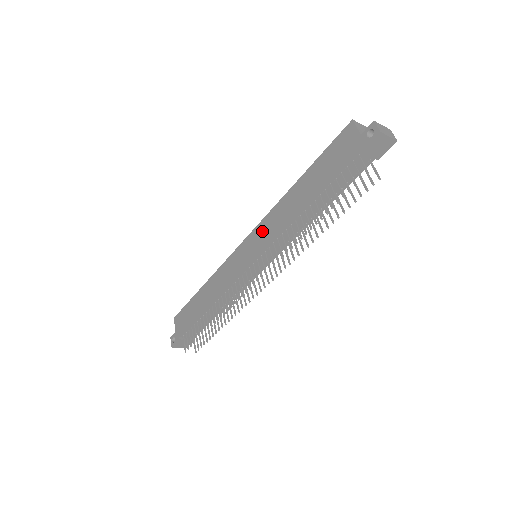
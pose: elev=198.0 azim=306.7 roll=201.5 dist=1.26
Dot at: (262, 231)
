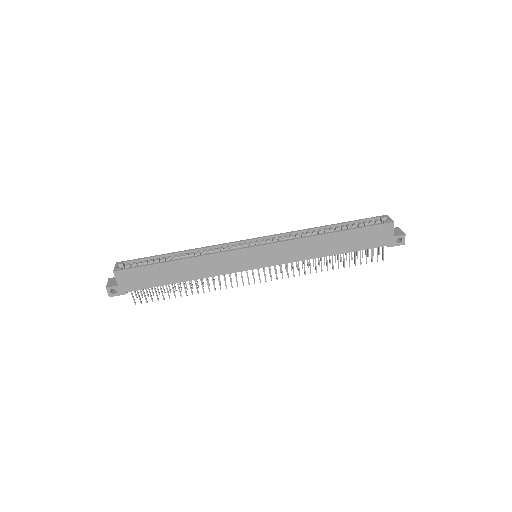
Dot at: (281, 251)
